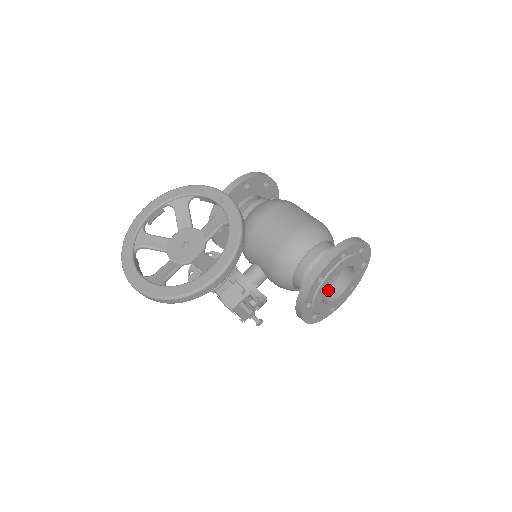
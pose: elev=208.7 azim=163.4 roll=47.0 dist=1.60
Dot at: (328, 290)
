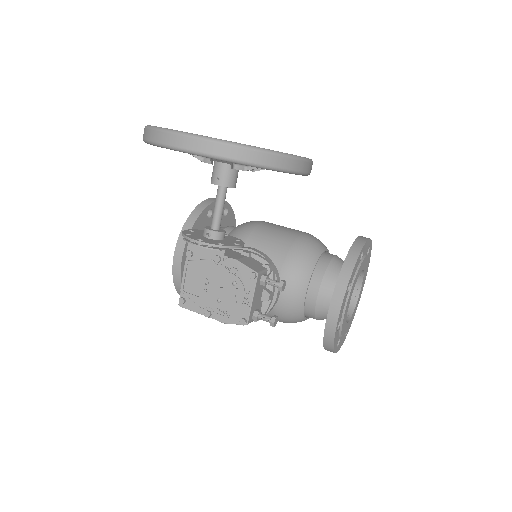
Dot at: occluded
